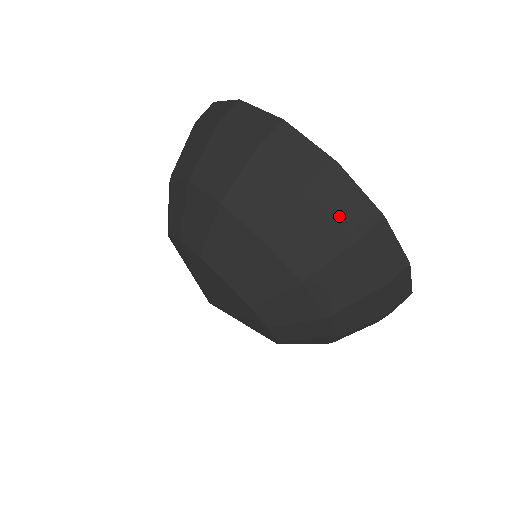
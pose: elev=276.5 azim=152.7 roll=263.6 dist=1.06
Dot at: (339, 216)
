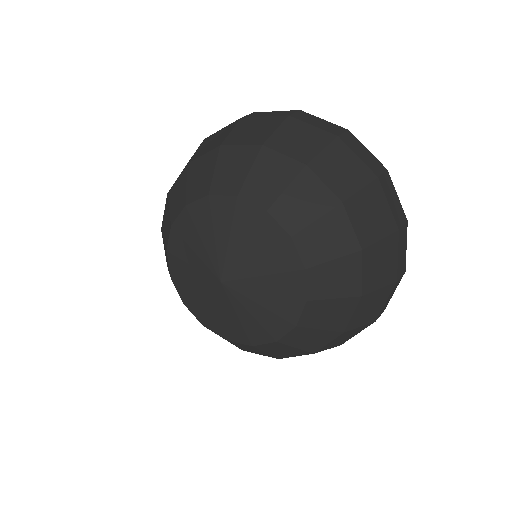
Dot at: (385, 304)
